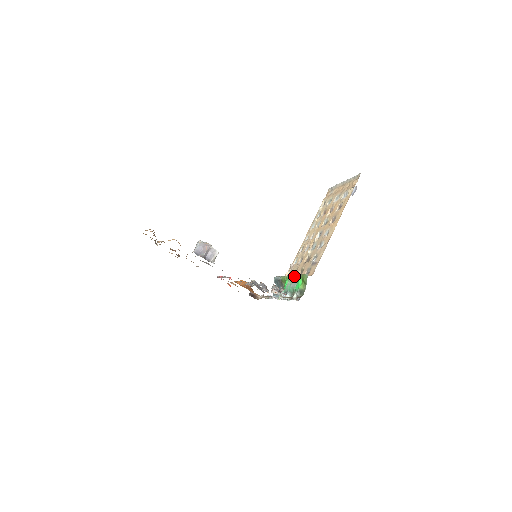
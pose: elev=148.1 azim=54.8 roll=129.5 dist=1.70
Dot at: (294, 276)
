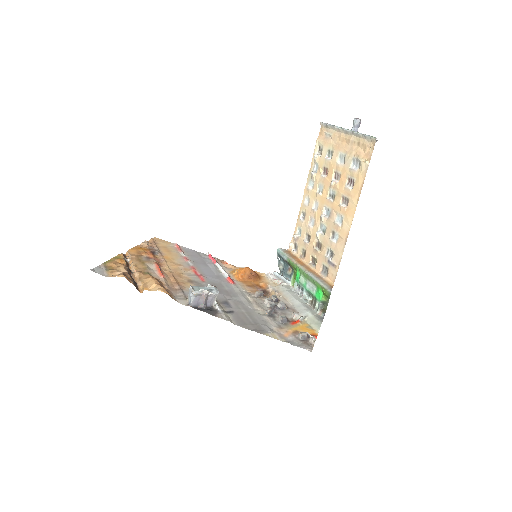
Dot at: (309, 277)
